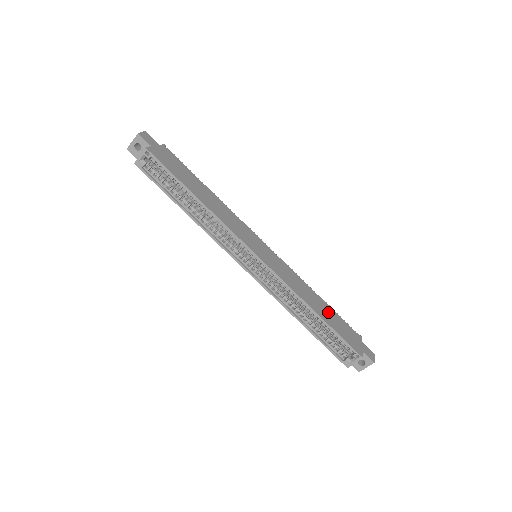
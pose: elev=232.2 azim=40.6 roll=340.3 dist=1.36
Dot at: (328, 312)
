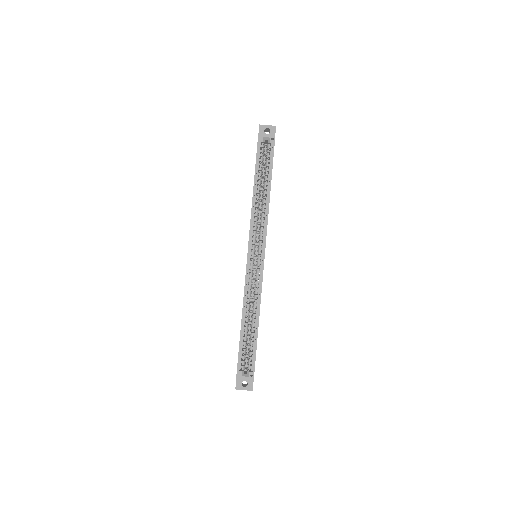
Dot at: occluded
